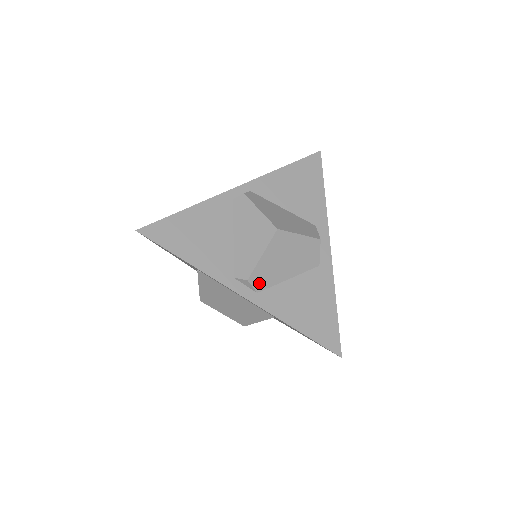
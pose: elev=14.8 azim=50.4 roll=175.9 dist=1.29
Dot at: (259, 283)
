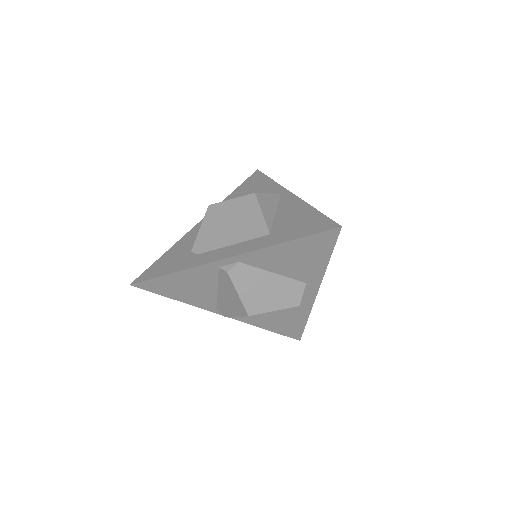
Dot at: occluded
